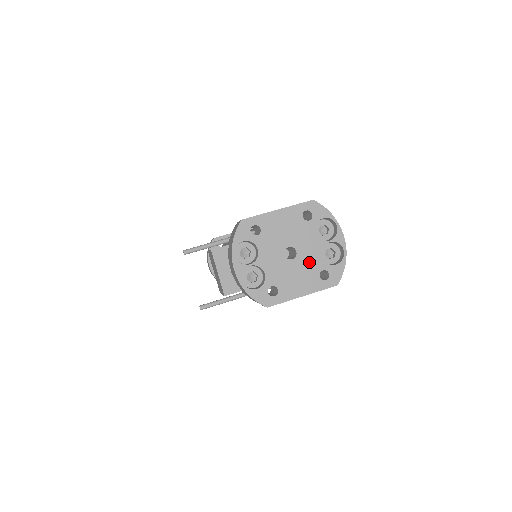
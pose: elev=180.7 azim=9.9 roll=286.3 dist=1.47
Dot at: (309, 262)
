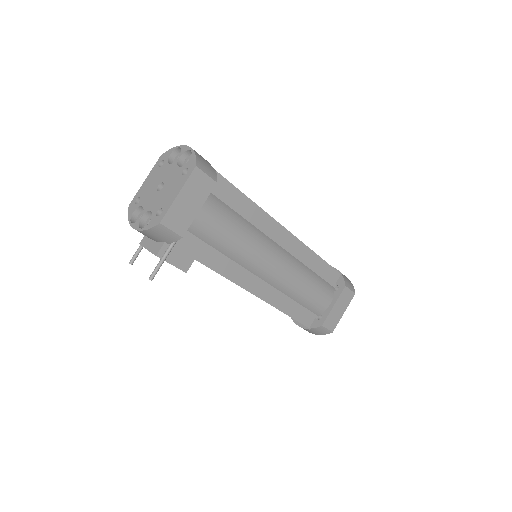
Dot at: (173, 178)
